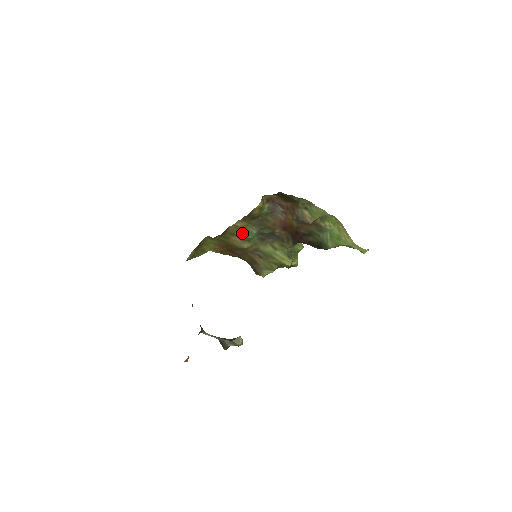
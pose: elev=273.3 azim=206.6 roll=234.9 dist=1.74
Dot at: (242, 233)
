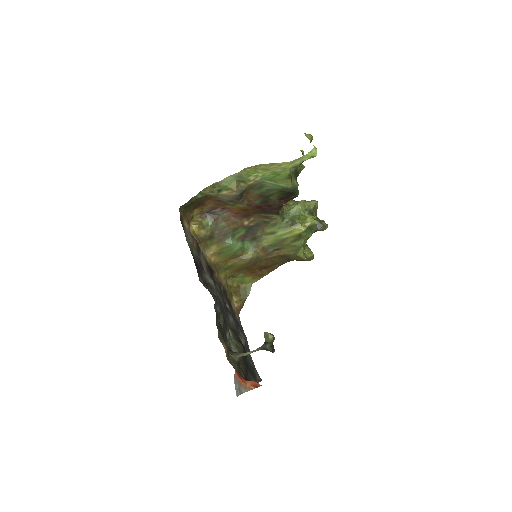
Dot at: (227, 253)
